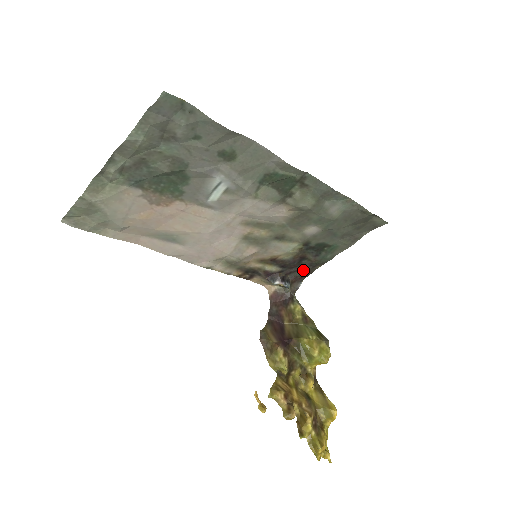
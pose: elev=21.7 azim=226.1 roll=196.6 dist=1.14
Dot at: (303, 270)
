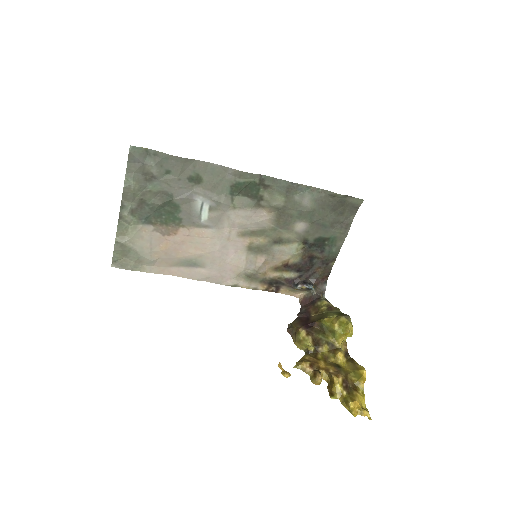
Dot at: (320, 270)
